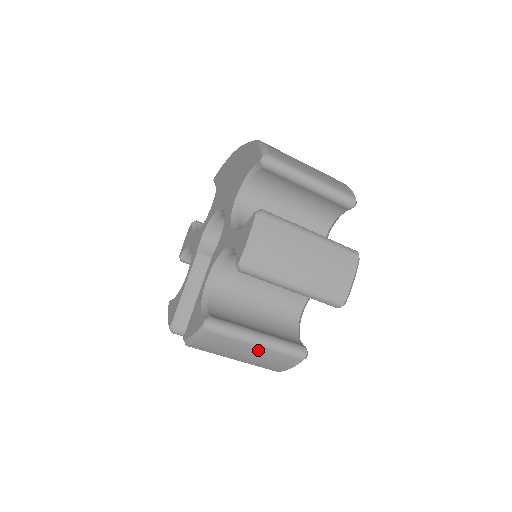
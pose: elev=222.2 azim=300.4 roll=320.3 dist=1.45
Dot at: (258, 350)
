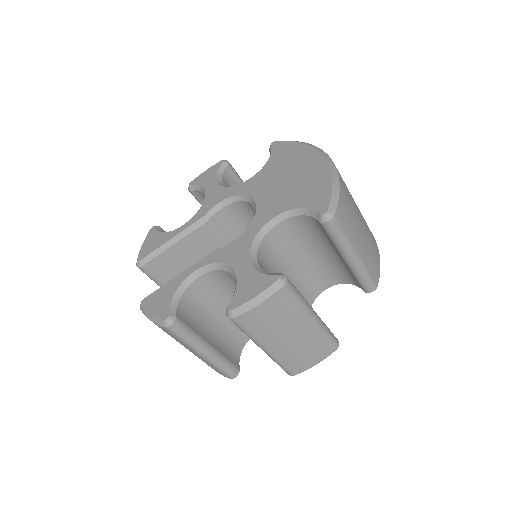
Dot at: (199, 355)
